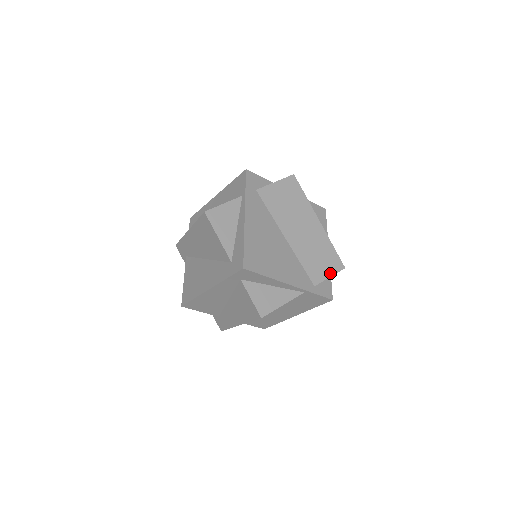
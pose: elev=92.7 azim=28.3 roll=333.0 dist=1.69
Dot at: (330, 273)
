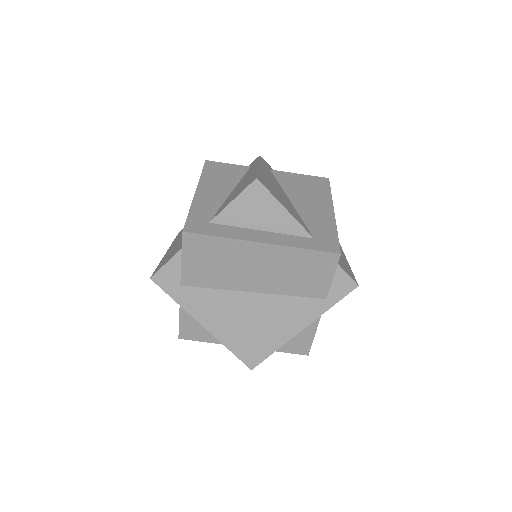
Dot at: (329, 275)
